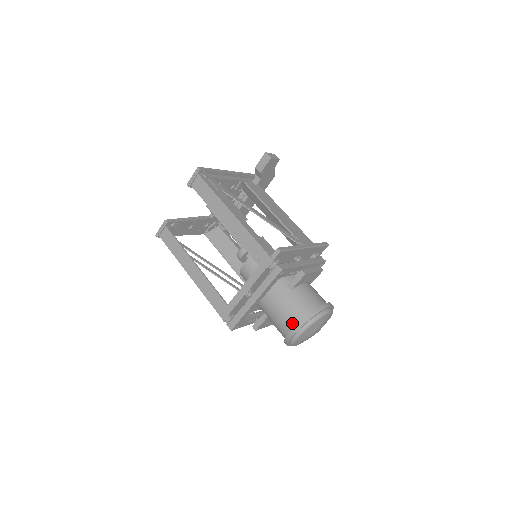
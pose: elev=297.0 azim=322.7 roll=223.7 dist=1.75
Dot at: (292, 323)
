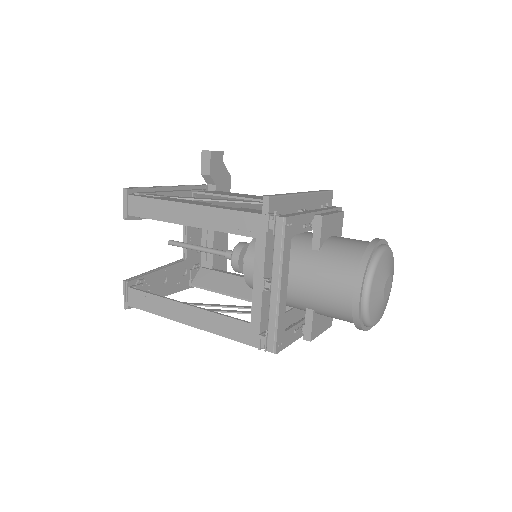
Dot at: (347, 288)
